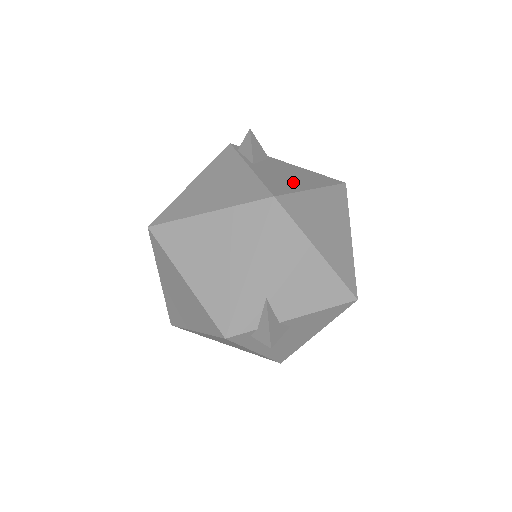
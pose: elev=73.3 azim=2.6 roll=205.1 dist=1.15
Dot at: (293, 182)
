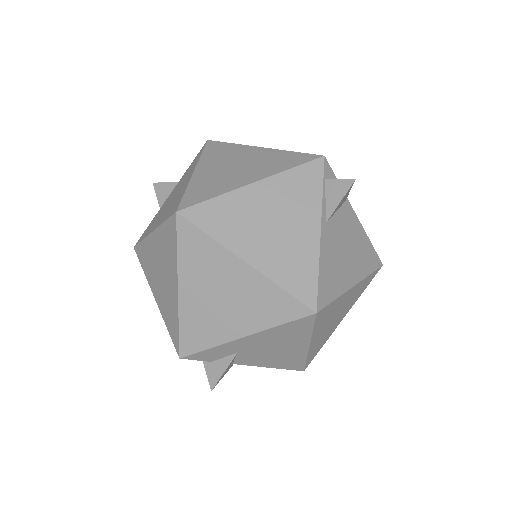
Dot at: (344, 271)
